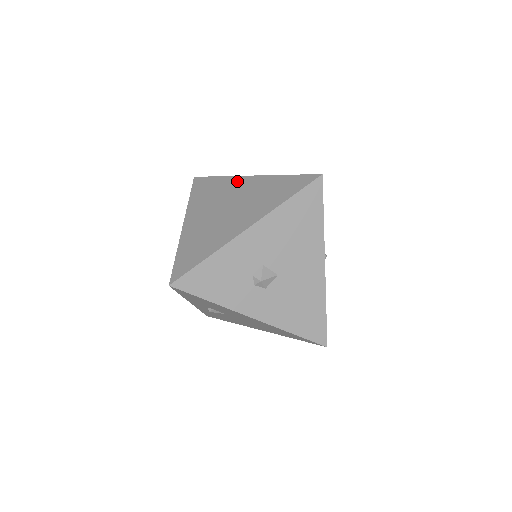
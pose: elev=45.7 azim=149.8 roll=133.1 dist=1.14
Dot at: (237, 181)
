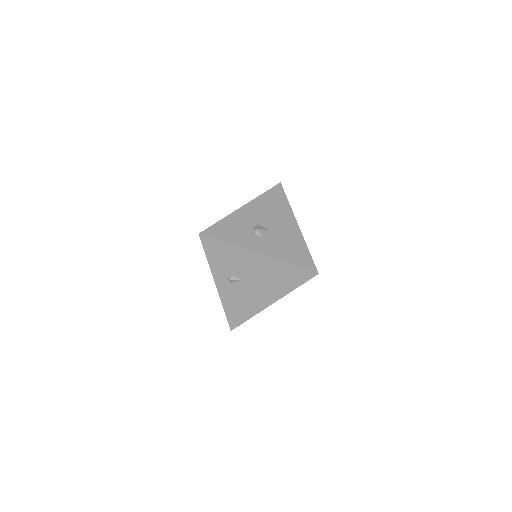
Dot at: occluded
